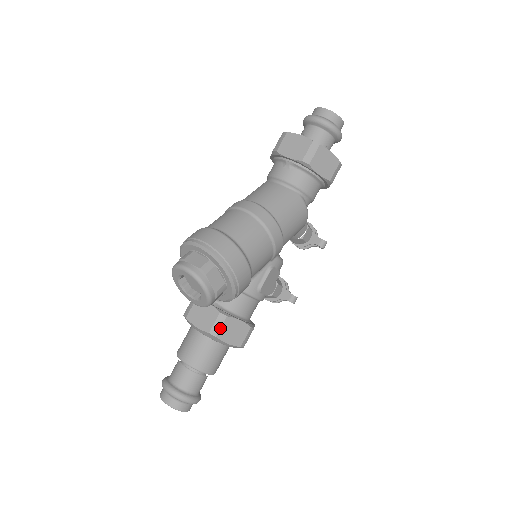
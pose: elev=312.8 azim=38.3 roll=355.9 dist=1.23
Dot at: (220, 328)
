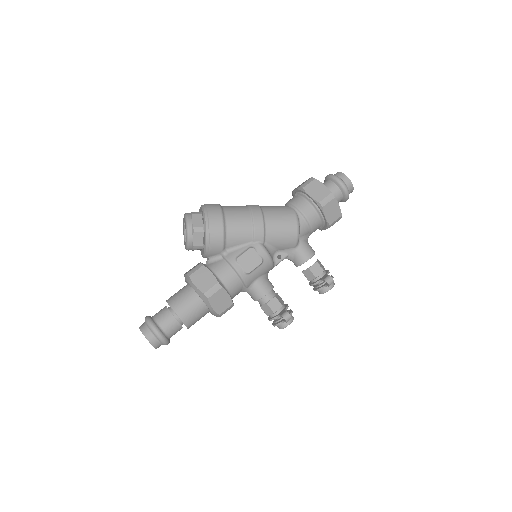
Dot at: (195, 271)
